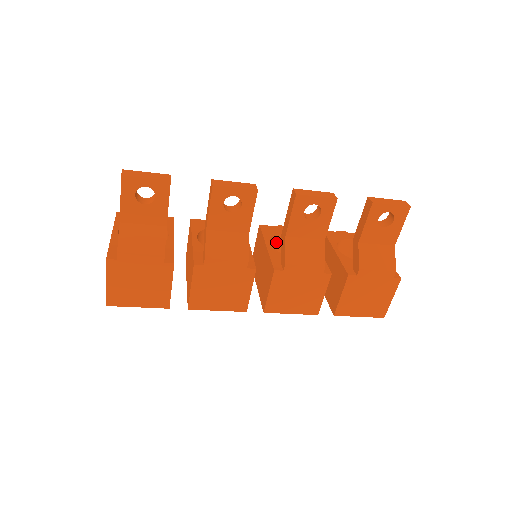
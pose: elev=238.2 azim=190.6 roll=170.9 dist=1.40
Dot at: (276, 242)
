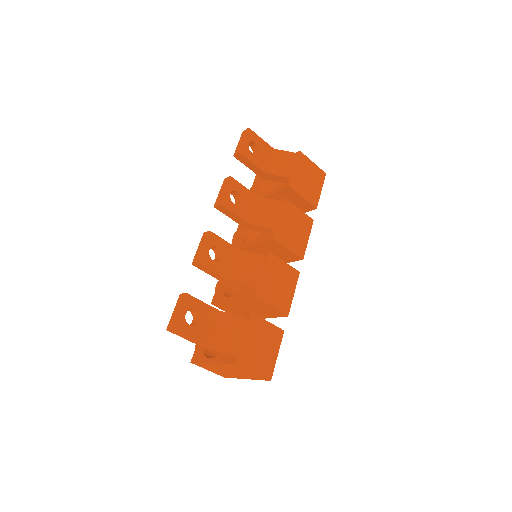
Dot at: (247, 241)
